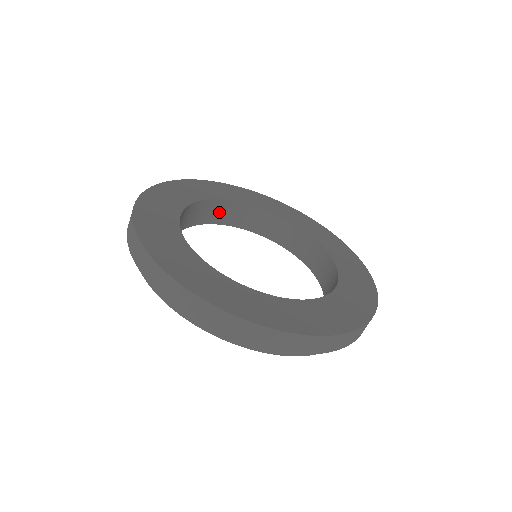
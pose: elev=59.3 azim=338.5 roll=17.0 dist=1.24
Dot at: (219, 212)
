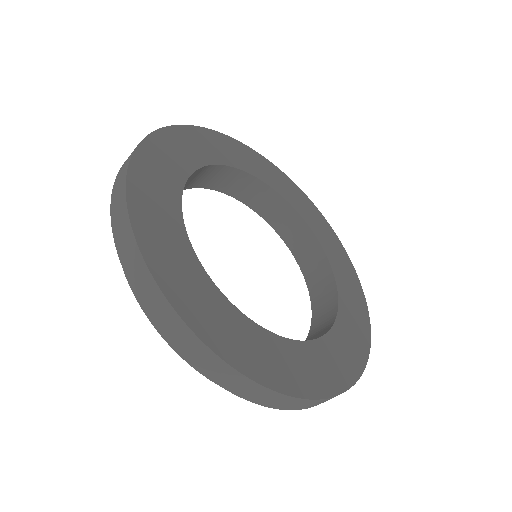
Dot at: (268, 204)
